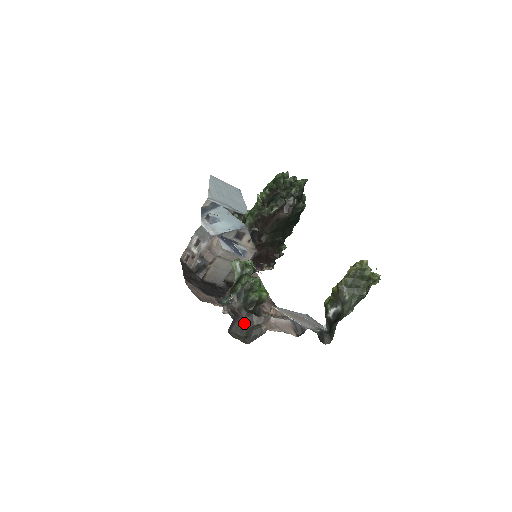
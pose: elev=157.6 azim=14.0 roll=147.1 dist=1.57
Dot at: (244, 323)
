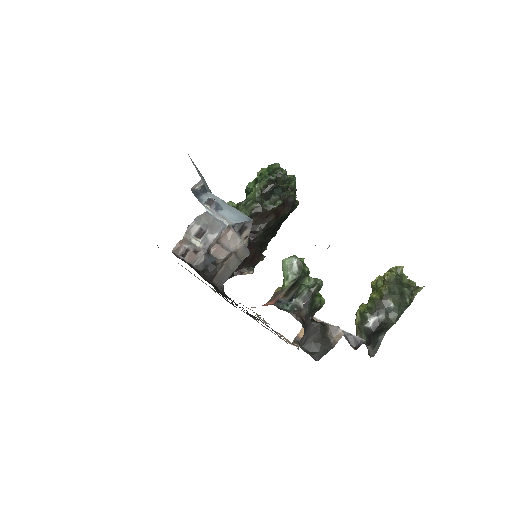
Dot at: (309, 335)
